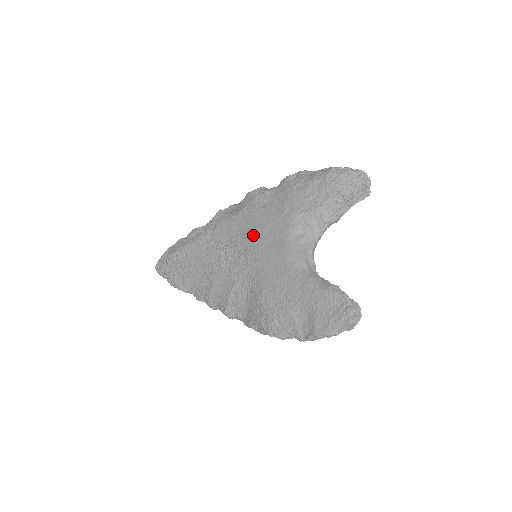
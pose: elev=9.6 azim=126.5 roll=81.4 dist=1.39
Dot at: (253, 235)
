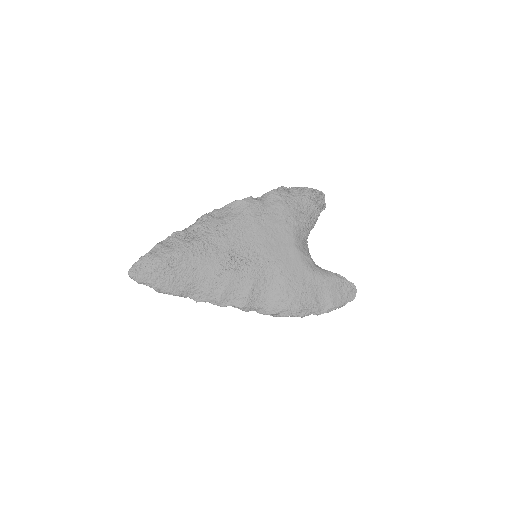
Dot at: (262, 240)
